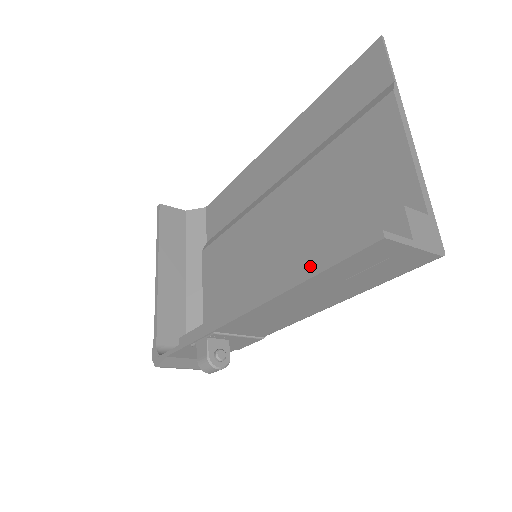
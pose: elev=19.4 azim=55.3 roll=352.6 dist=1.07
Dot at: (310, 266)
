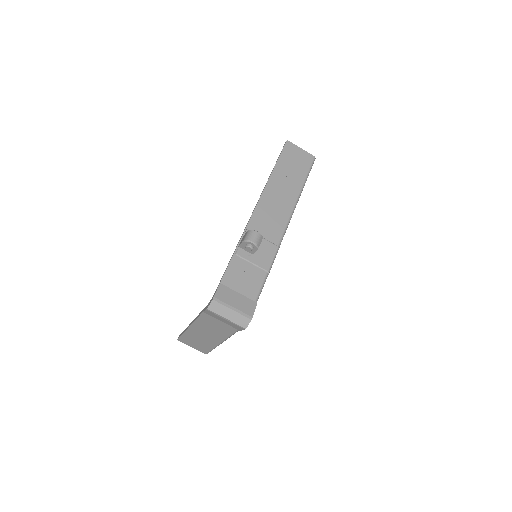
Dot at: occluded
